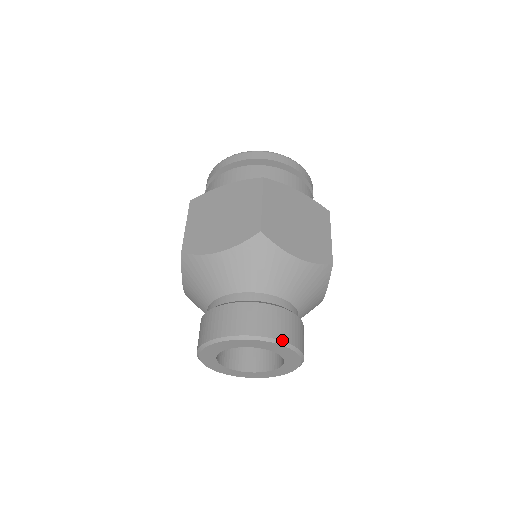
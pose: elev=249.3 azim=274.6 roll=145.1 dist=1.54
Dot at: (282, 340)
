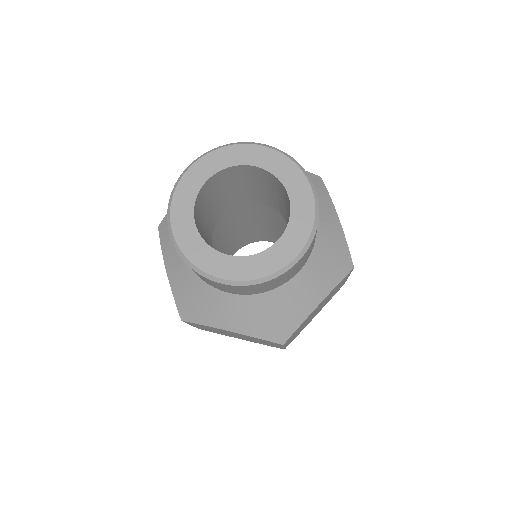
Dot at: (260, 144)
